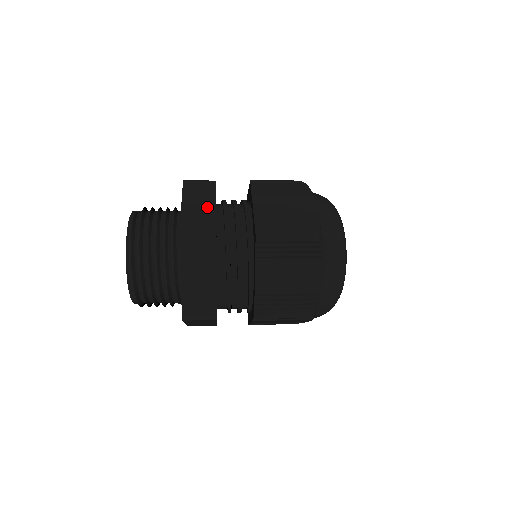
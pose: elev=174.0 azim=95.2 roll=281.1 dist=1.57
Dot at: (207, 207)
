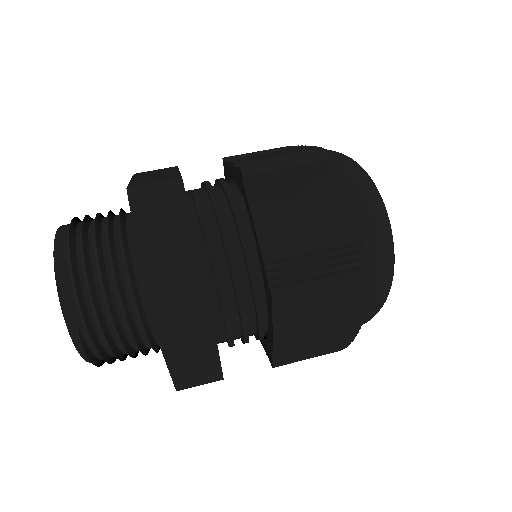
Dot at: (205, 356)
